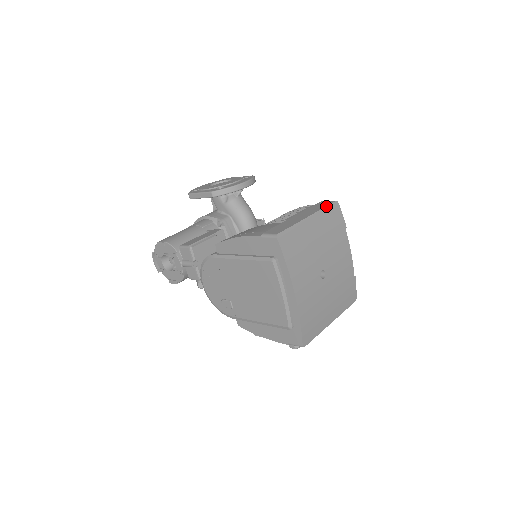
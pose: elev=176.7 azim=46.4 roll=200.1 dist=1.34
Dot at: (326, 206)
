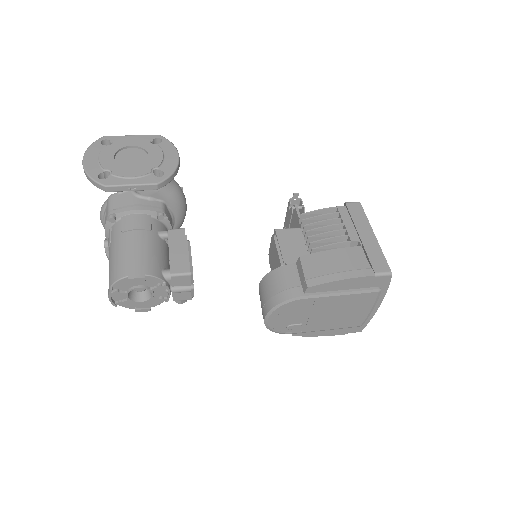
Dot at: (365, 214)
